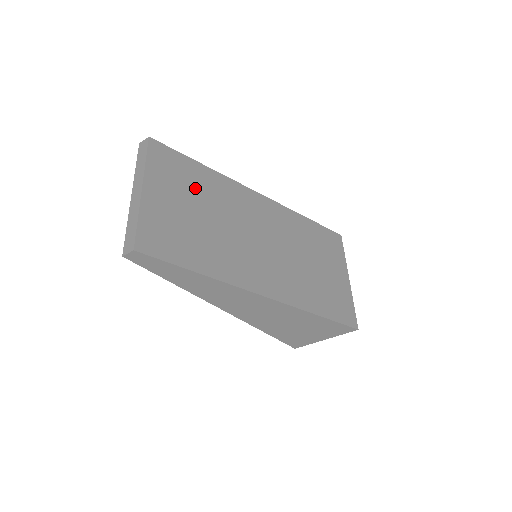
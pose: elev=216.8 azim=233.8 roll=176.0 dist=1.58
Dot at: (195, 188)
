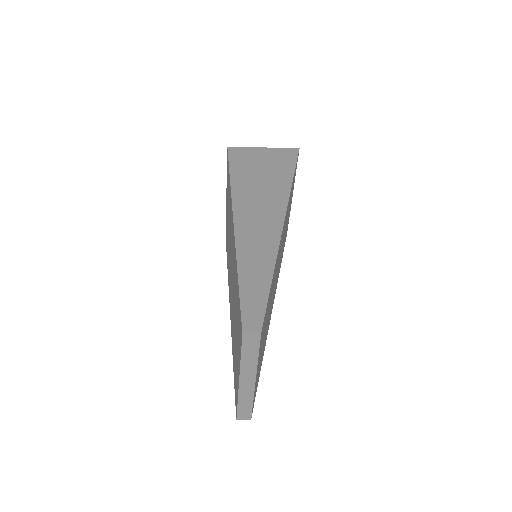
Dot at: (268, 310)
